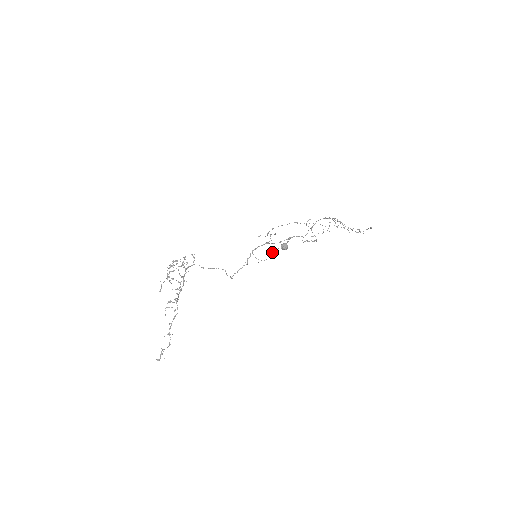
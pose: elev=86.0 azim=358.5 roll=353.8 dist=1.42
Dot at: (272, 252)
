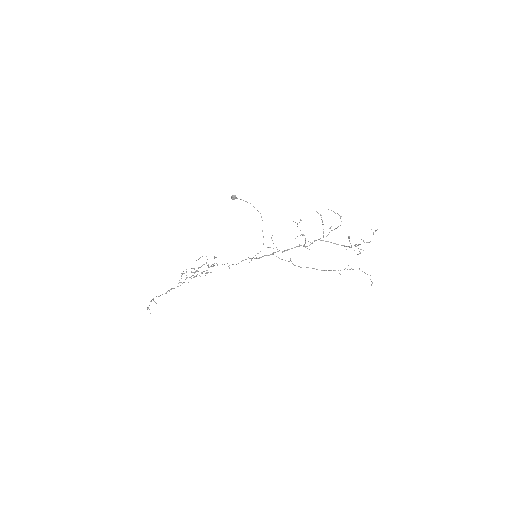
Dot at: occluded
